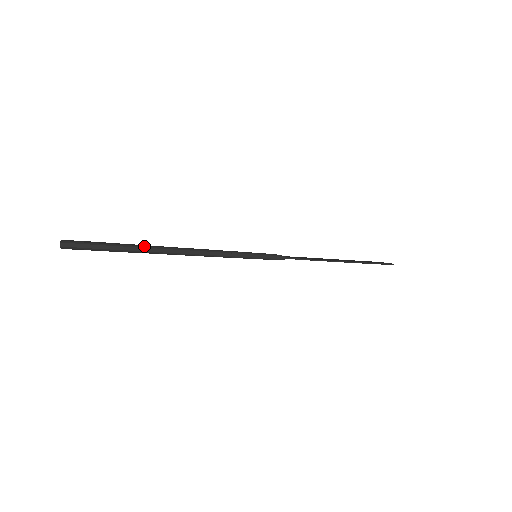
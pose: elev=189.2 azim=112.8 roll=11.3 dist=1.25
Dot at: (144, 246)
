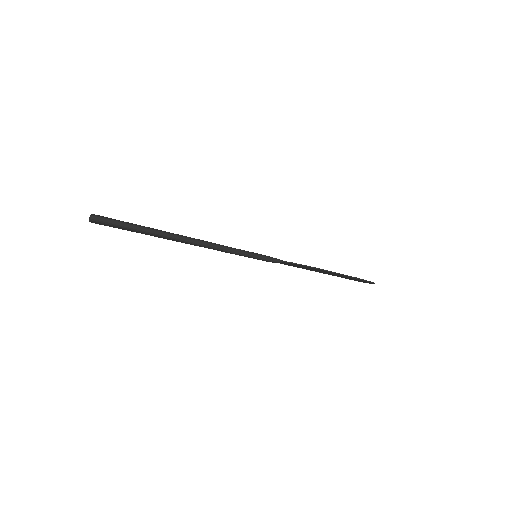
Dot at: (161, 230)
